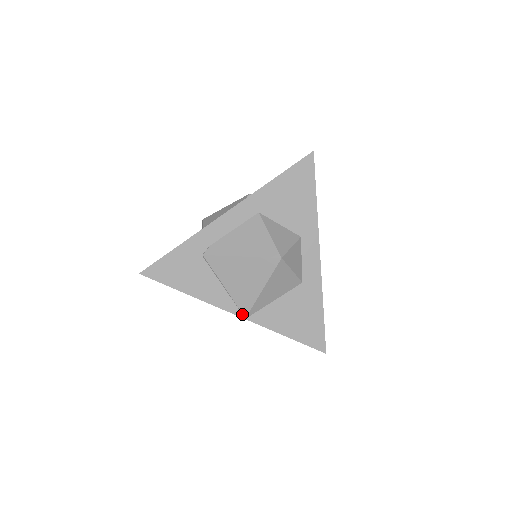
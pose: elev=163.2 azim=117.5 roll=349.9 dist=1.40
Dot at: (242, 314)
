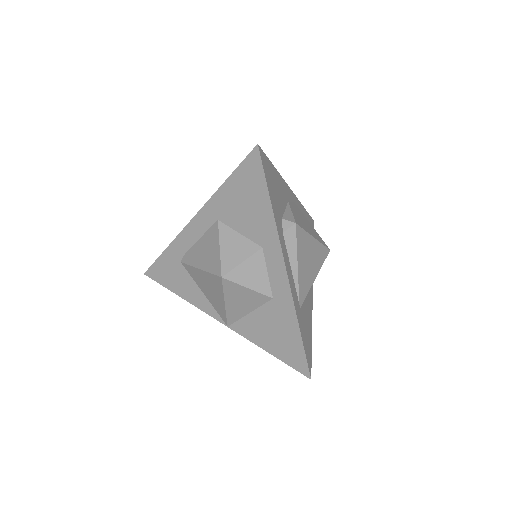
Dot at: (224, 322)
